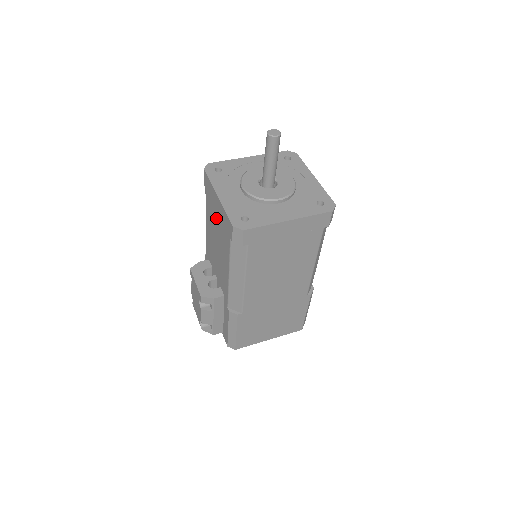
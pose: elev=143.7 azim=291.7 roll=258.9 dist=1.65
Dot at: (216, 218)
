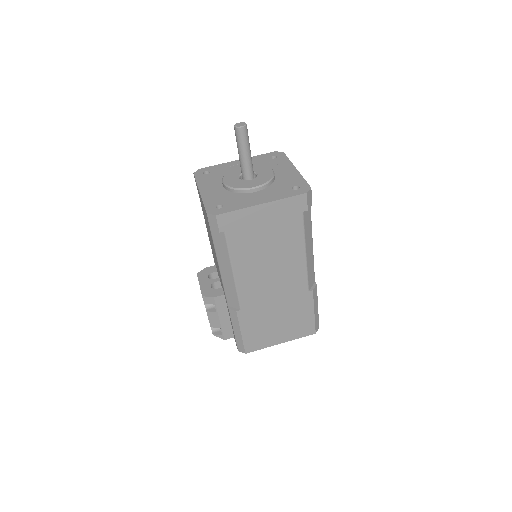
Dot at: occluded
